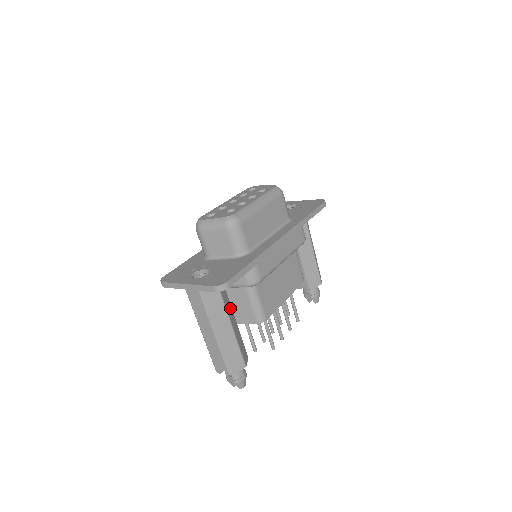
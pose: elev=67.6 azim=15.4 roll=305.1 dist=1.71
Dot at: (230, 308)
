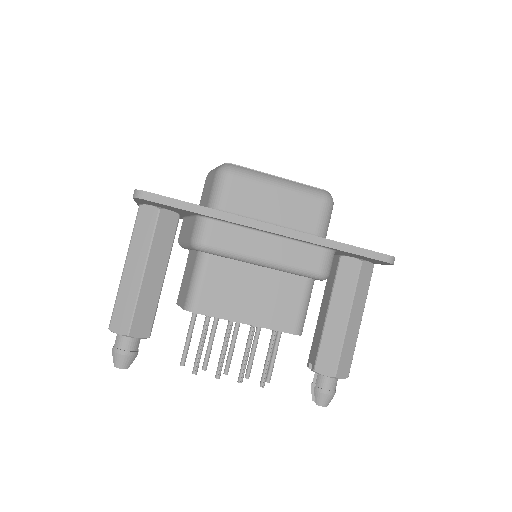
Dot at: (163, 259)
